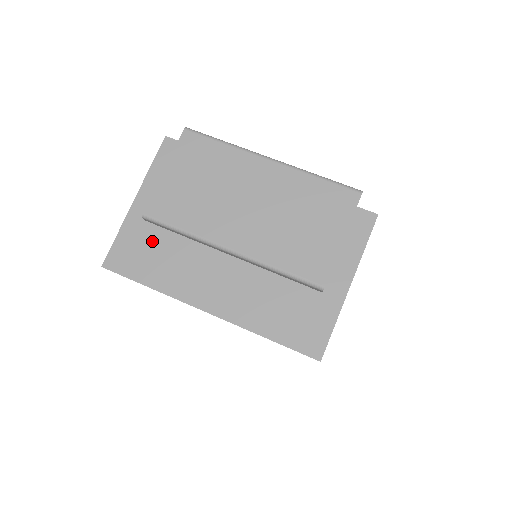
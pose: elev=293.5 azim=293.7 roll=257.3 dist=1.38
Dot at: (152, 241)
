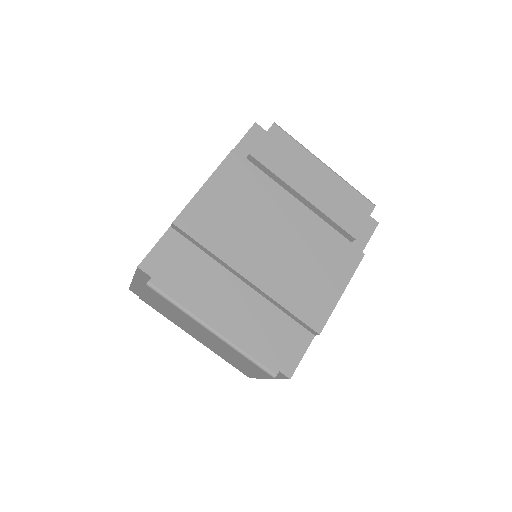
Dot at: occluded
